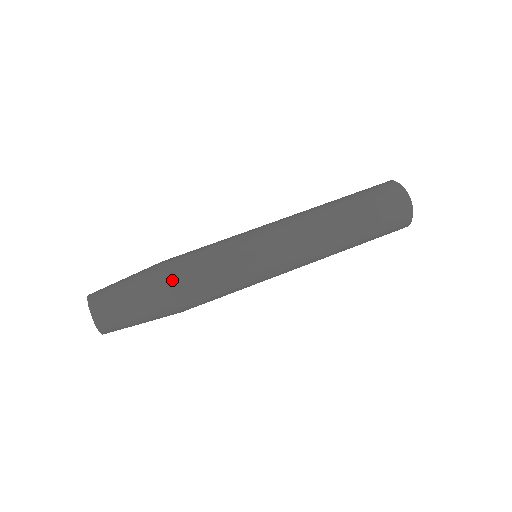
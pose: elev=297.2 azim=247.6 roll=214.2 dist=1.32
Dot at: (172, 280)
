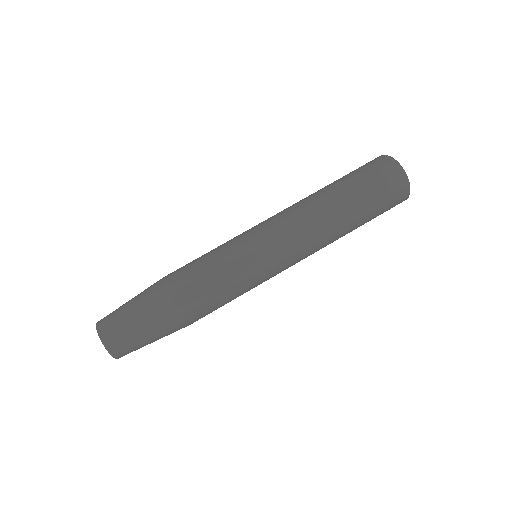
Dot at: (167, 281)
